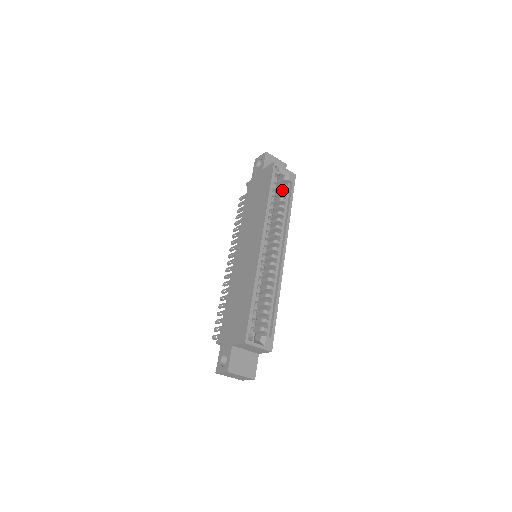
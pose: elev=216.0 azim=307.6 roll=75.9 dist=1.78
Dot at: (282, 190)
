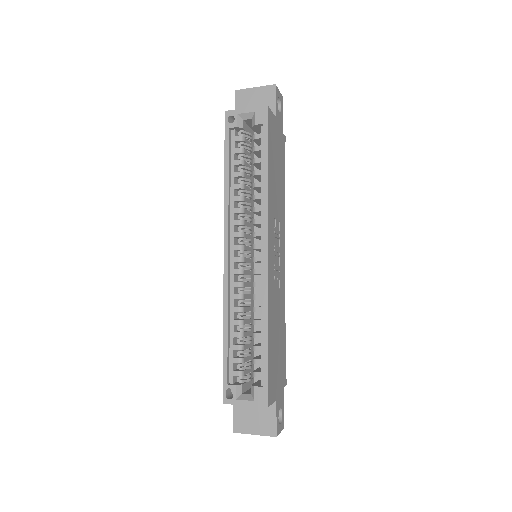
Dot at: (260, 141)
